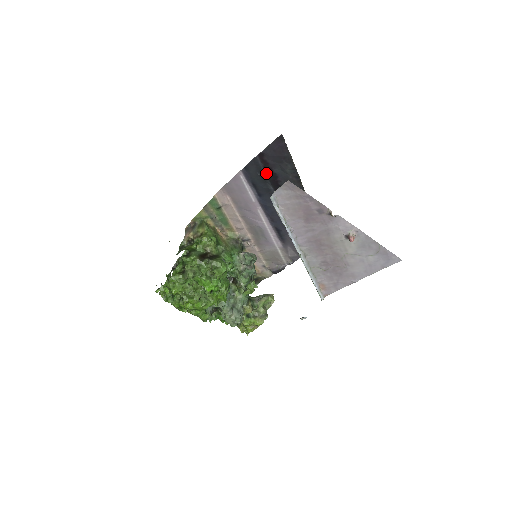
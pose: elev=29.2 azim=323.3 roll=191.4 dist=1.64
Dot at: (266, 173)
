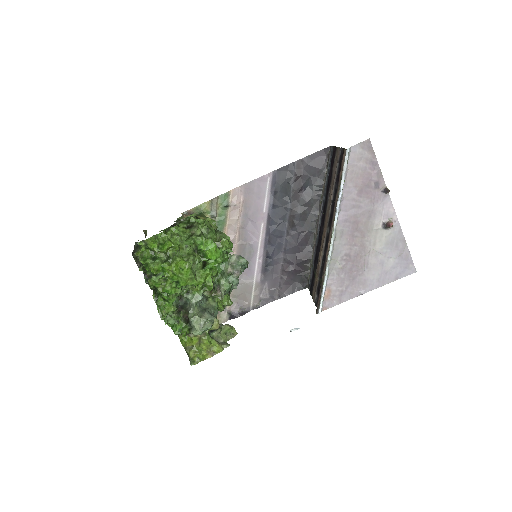
Dot at: (294, 183)
